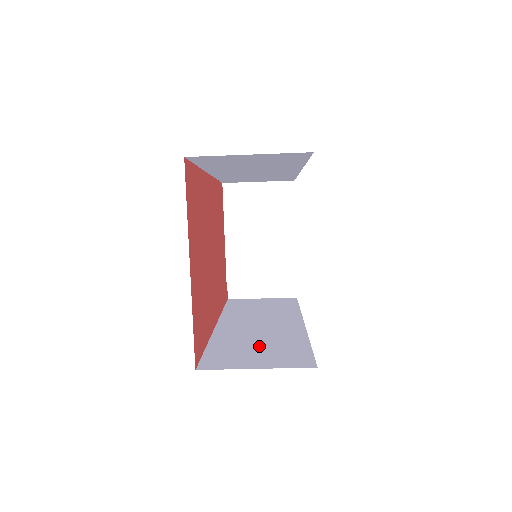
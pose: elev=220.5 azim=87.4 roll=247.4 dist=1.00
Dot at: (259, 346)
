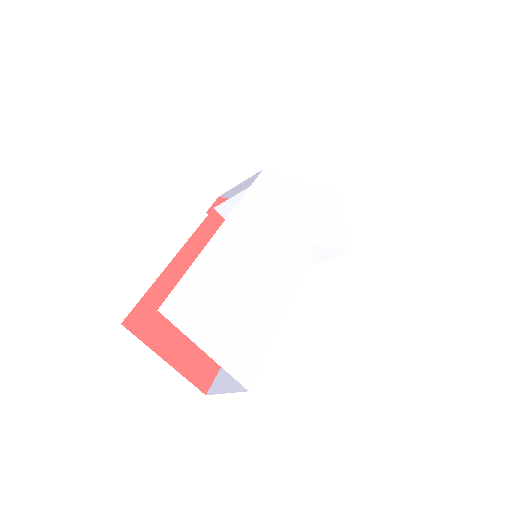
Dot at: occluded
